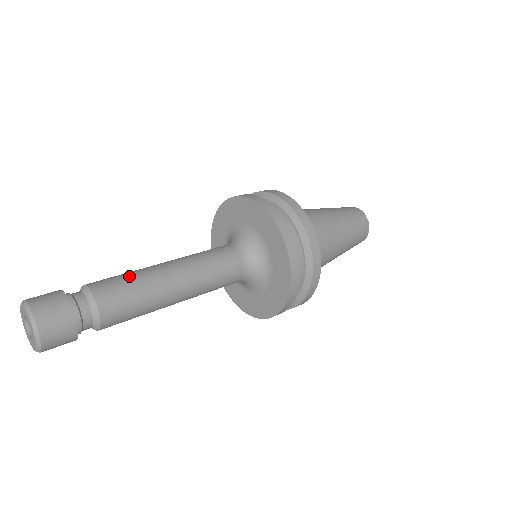
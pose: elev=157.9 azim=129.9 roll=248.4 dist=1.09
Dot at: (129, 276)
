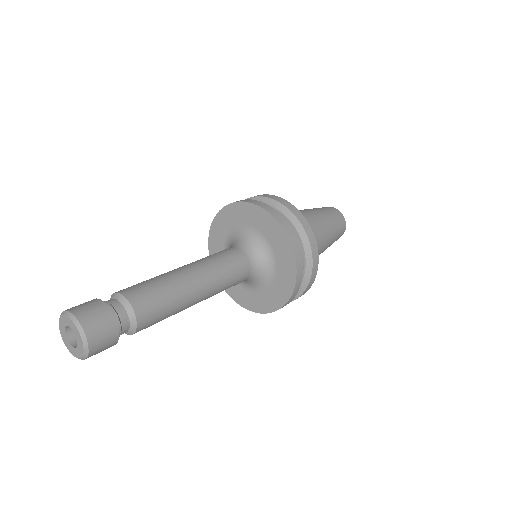
Dot at: (157, 282)
